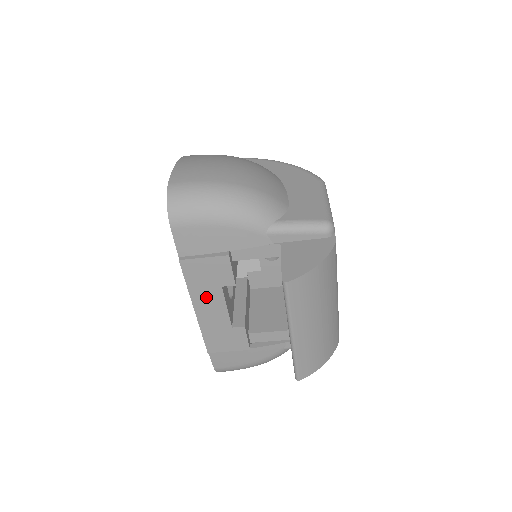
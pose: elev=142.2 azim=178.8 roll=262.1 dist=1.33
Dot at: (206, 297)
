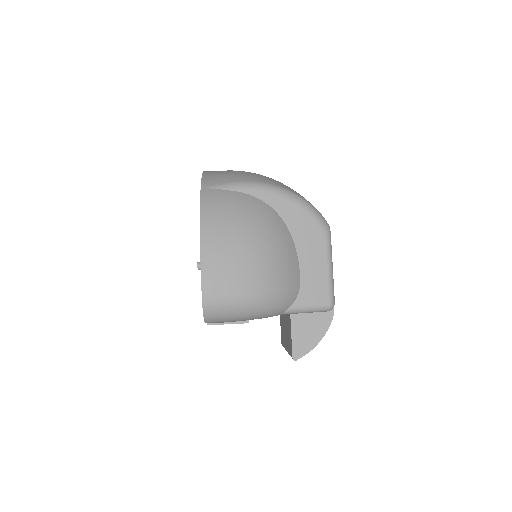
Dot at: occluded
